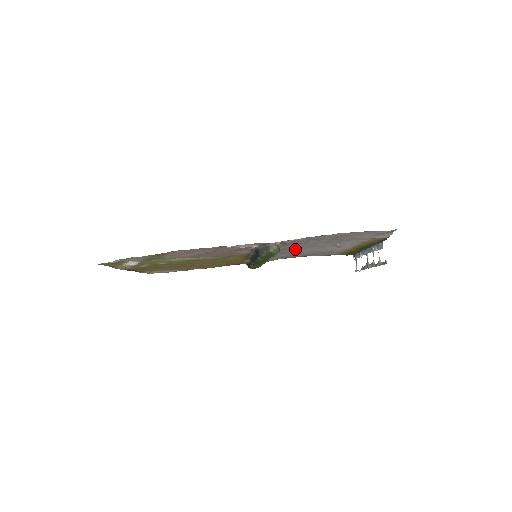
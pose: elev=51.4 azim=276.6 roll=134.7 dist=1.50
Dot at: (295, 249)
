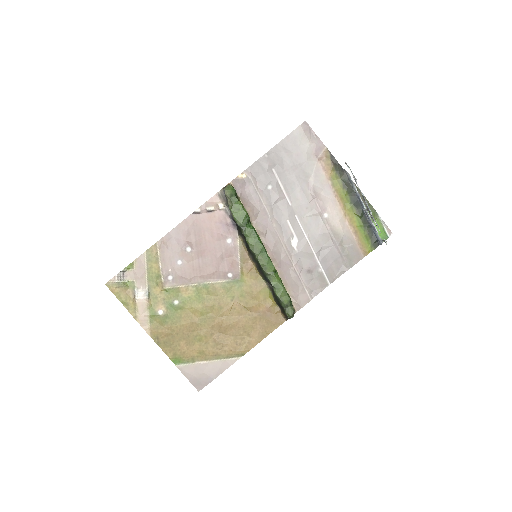
Dot at: (285, 229)
